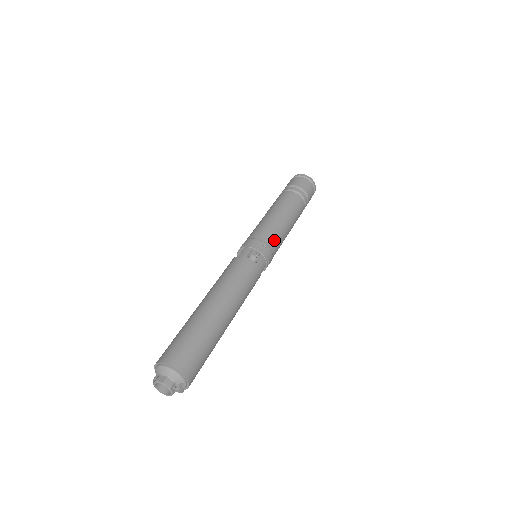
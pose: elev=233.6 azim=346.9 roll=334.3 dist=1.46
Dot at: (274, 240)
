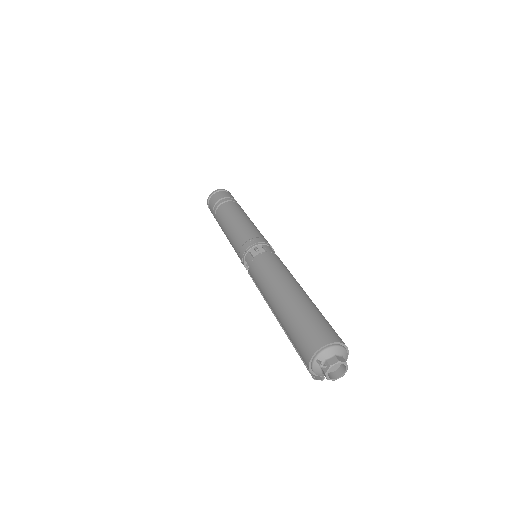
Dot at: occluded
